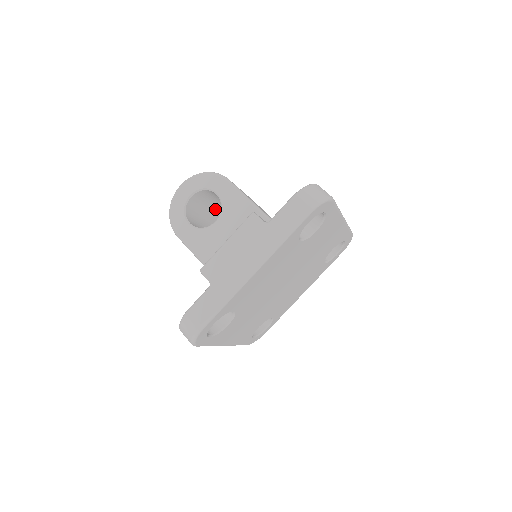
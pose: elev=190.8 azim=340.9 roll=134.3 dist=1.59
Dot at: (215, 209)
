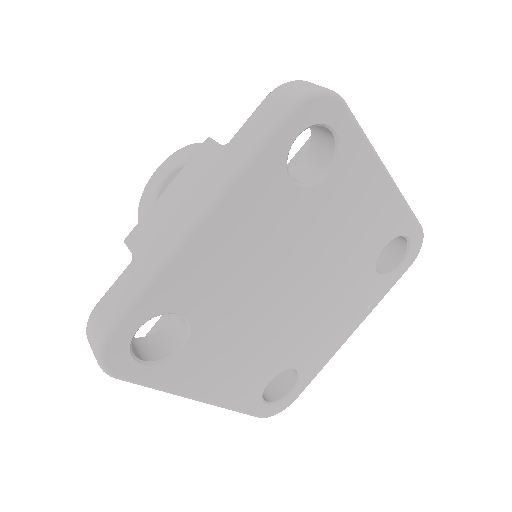
Dot at: occluded
